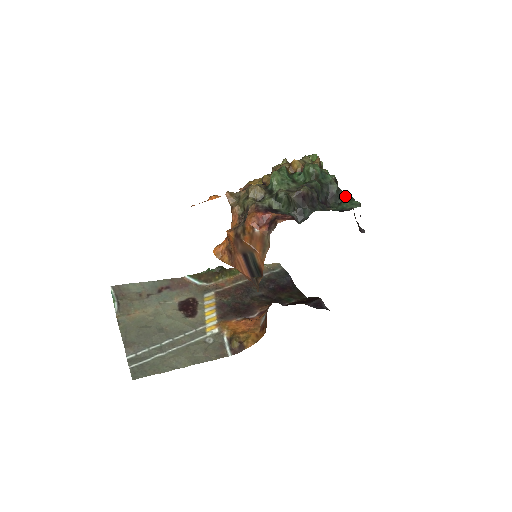
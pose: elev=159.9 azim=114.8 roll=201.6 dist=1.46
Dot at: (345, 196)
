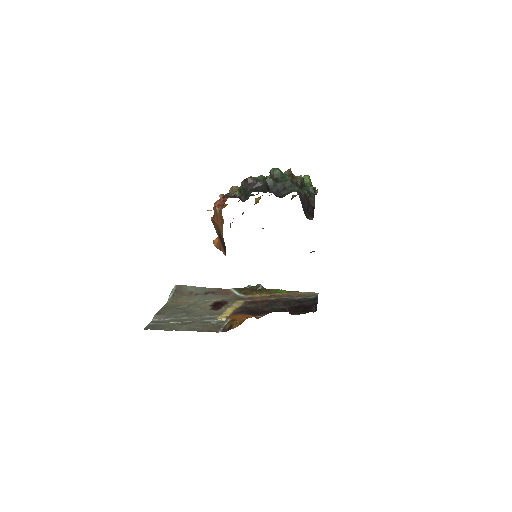
Dot at: occluded
